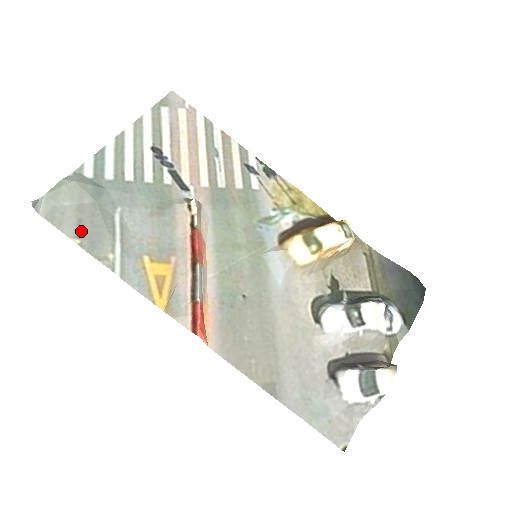
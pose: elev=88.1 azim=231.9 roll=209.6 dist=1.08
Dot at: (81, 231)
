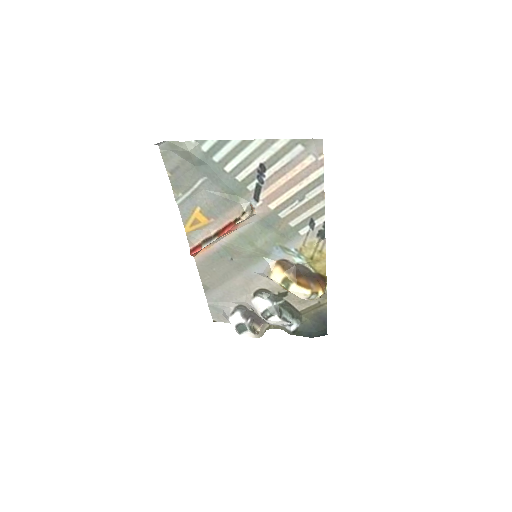
Dot at: (175, 172)
